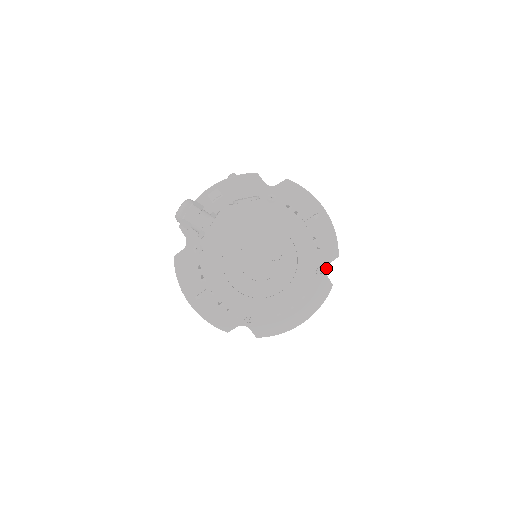
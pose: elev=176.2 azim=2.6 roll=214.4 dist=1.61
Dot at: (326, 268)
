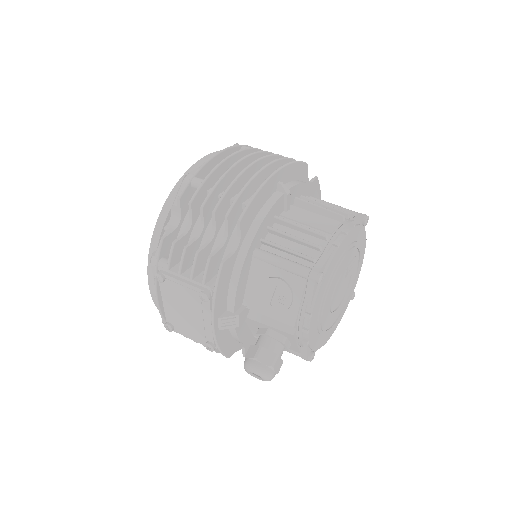
Dot at: (308, 182)
